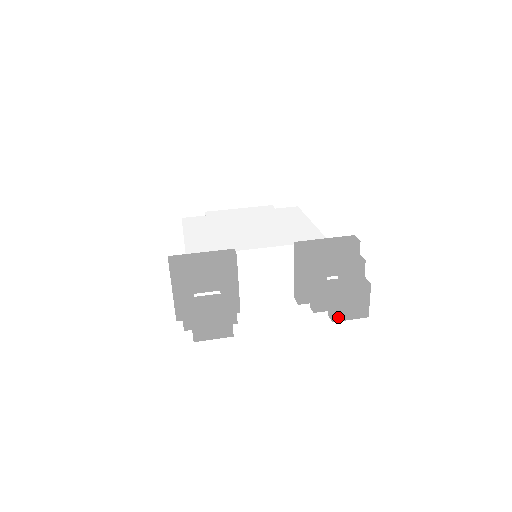
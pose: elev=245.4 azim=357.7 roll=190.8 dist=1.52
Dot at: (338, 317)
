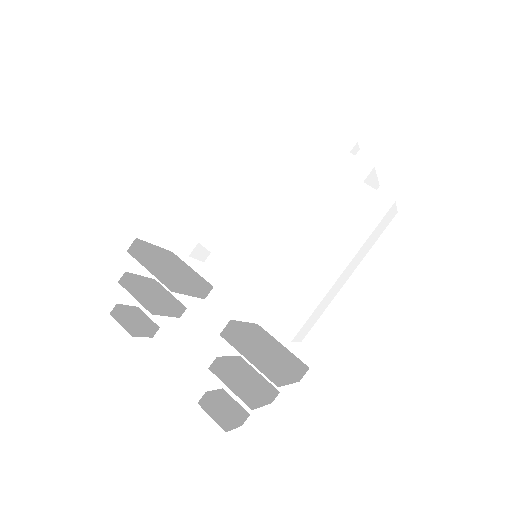
Dot at: occluded
